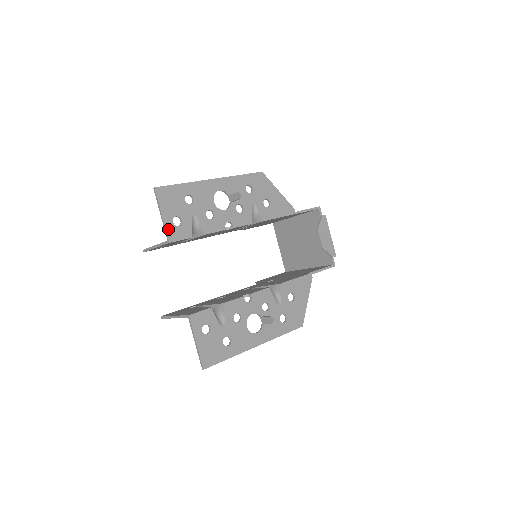
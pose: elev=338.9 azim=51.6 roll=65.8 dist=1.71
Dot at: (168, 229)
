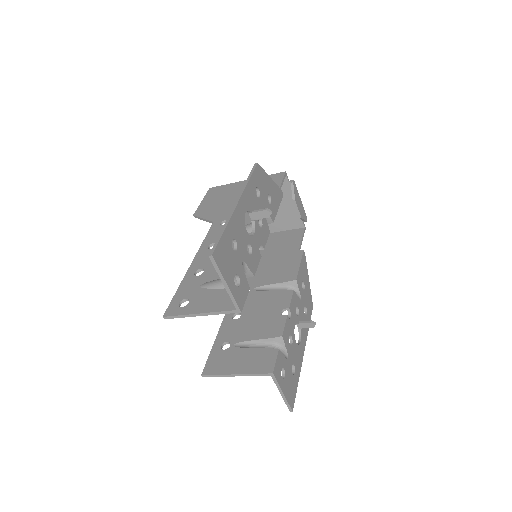
Dot at: (235, 297)
